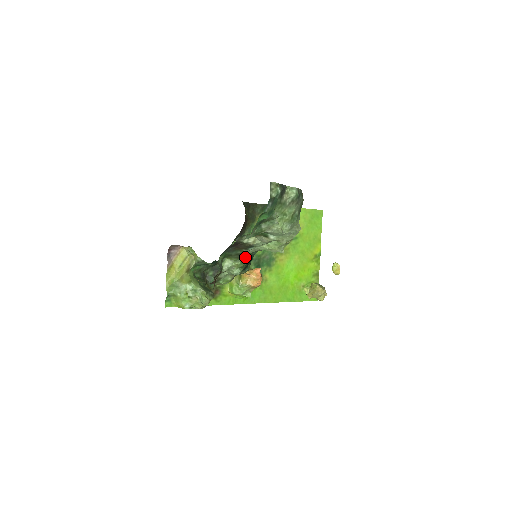
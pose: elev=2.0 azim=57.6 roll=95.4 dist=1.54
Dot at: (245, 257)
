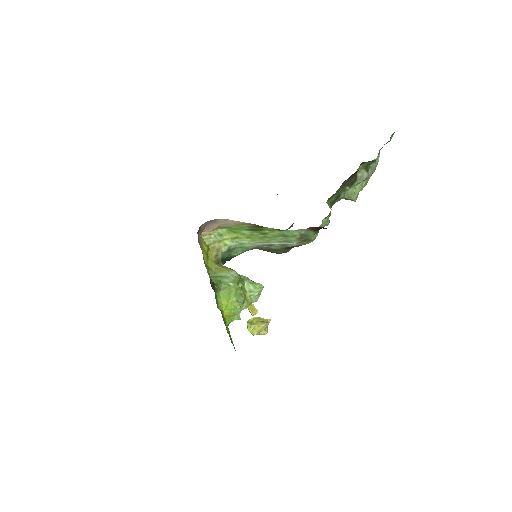
Dot at: (332, 205)
